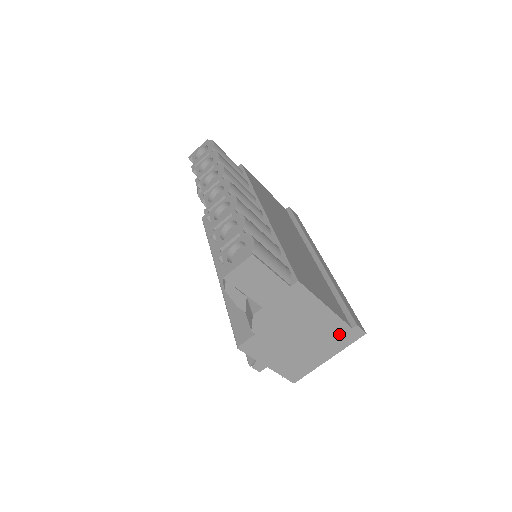
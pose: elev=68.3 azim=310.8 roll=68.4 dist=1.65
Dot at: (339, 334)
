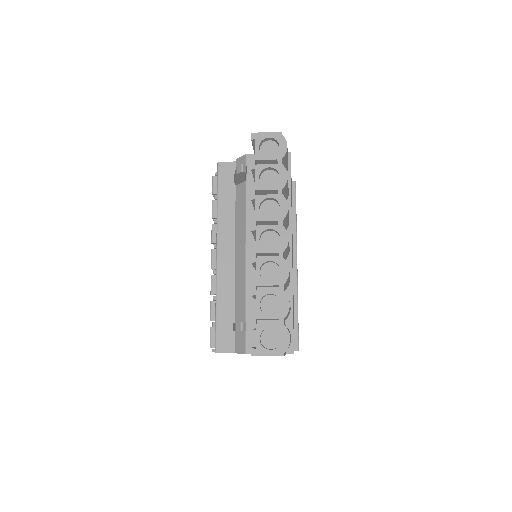
Dot at: occluded
